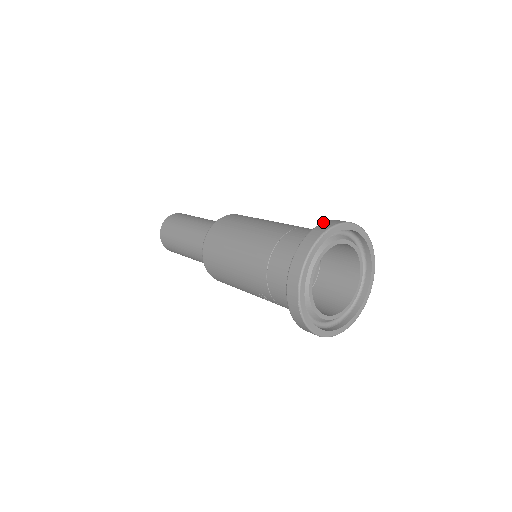
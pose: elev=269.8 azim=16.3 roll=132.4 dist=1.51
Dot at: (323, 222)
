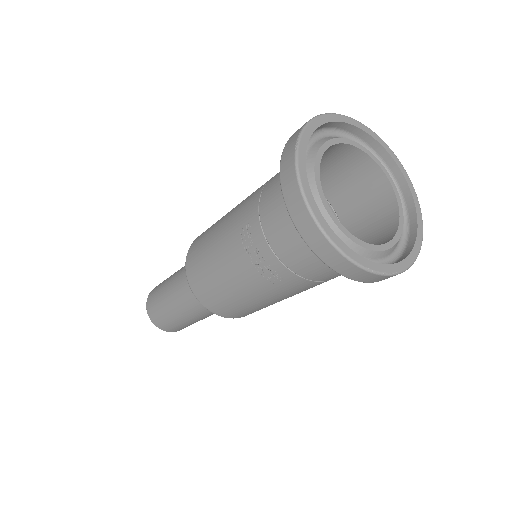
Dot at: occluded
